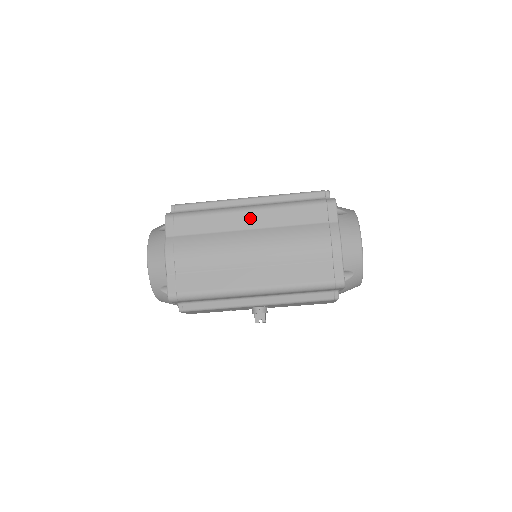
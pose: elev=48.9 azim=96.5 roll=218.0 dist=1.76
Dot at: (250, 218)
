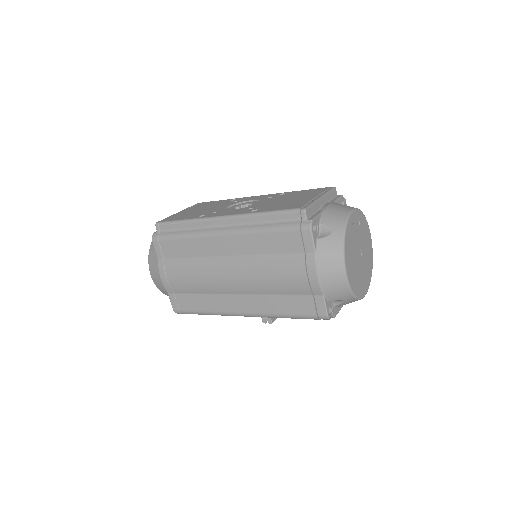
Dot at: (225, 244)
